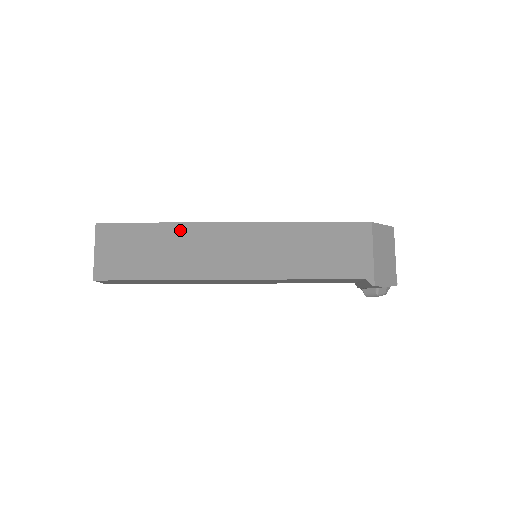
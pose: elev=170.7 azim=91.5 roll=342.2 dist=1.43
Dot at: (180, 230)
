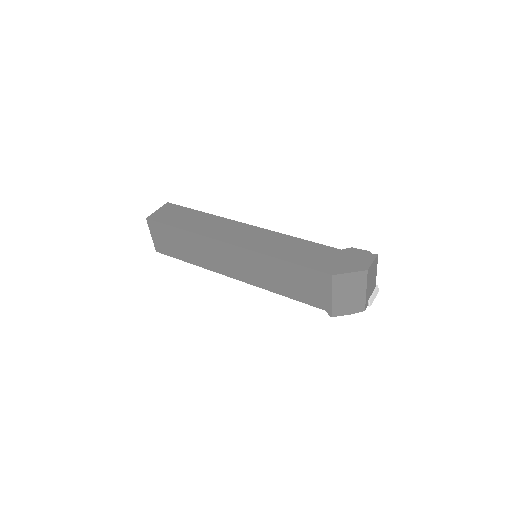
Dot at: (194, 238)
